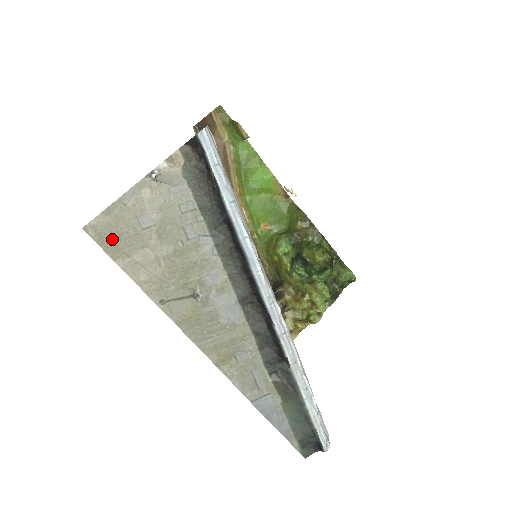
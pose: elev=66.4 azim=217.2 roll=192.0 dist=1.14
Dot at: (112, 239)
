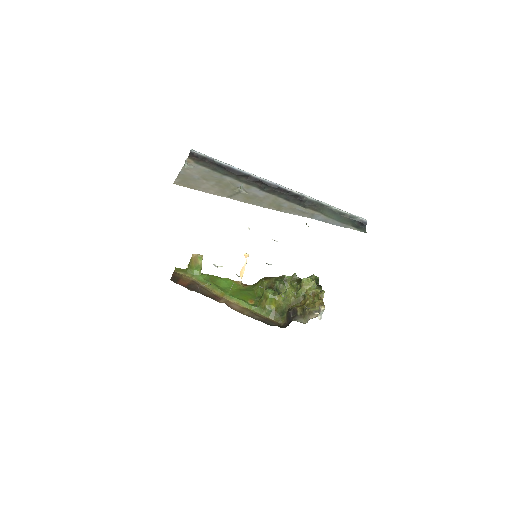
Dot at: (188, 184)
